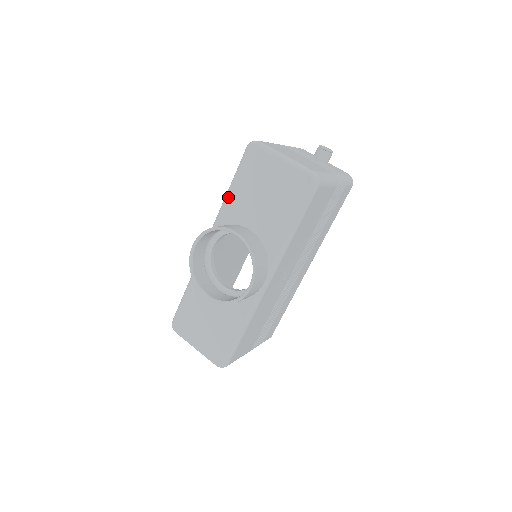
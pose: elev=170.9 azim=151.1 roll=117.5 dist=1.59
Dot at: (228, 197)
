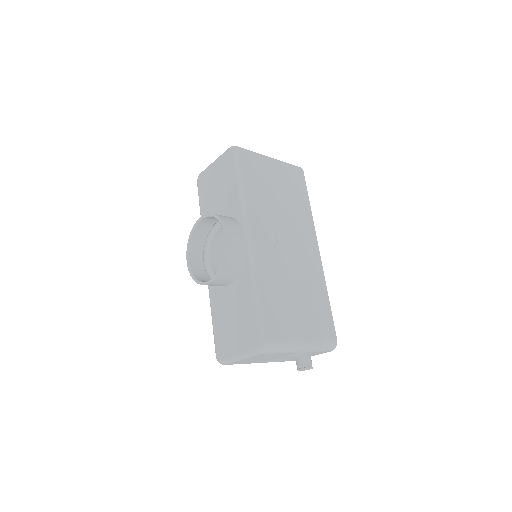
Dot at: occluded
